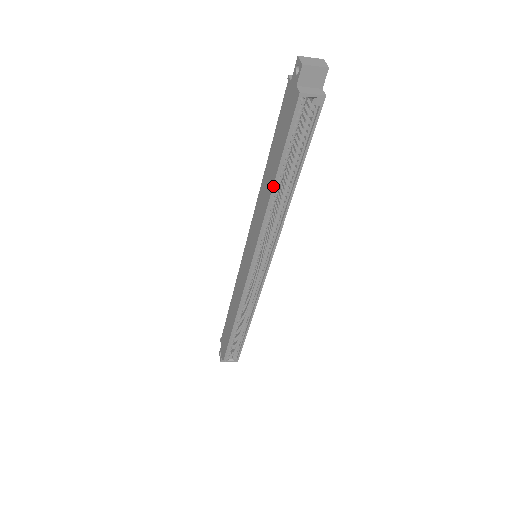
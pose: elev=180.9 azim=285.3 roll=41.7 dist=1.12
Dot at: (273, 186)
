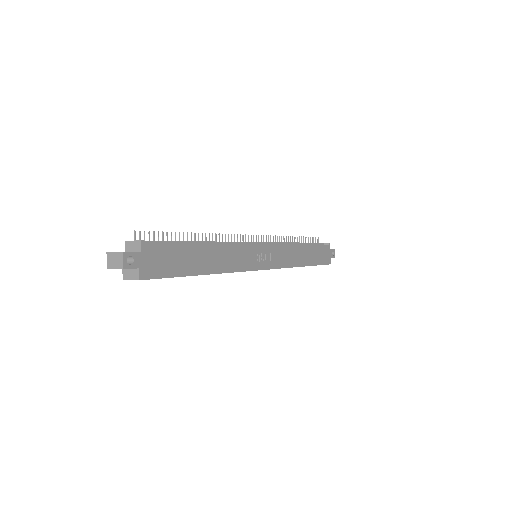
Dot at: occluded
